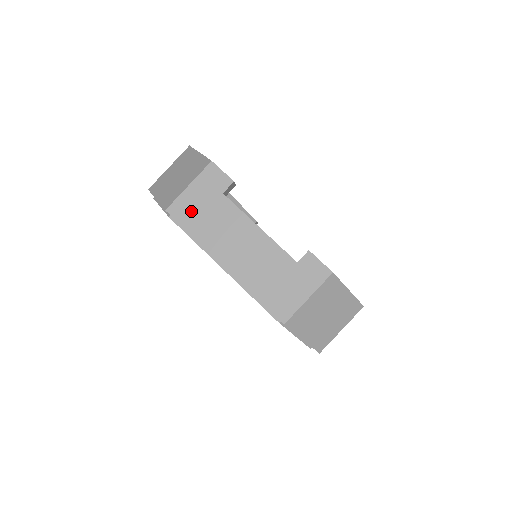
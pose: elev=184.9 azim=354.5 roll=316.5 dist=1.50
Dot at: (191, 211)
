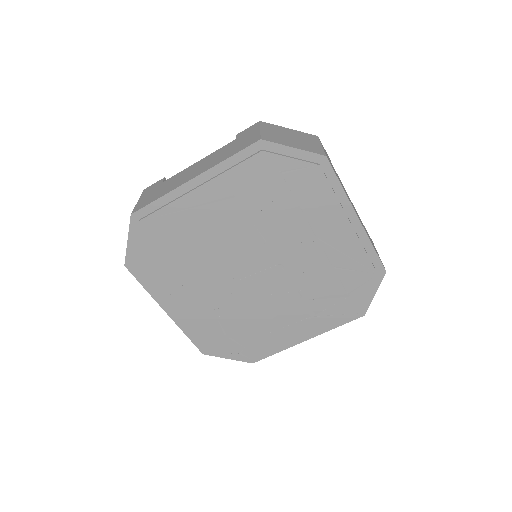
Dot at: (149, 199)
